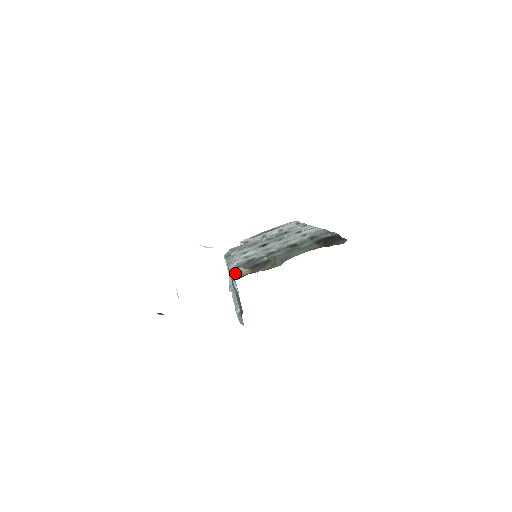
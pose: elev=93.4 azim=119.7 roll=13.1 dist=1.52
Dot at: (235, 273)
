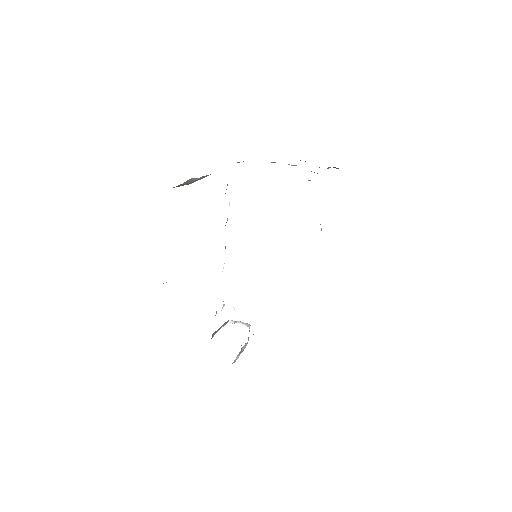
Dot at: occluded
